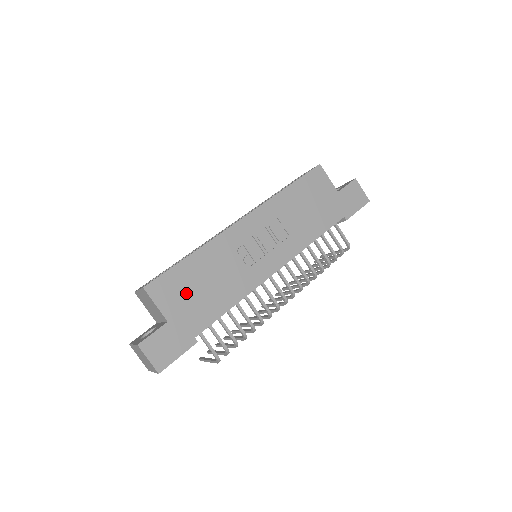
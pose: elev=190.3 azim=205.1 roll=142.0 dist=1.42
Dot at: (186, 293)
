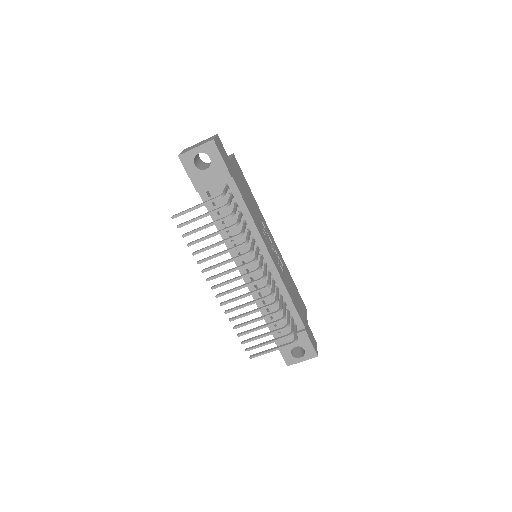
Dot at: (242, 181)
